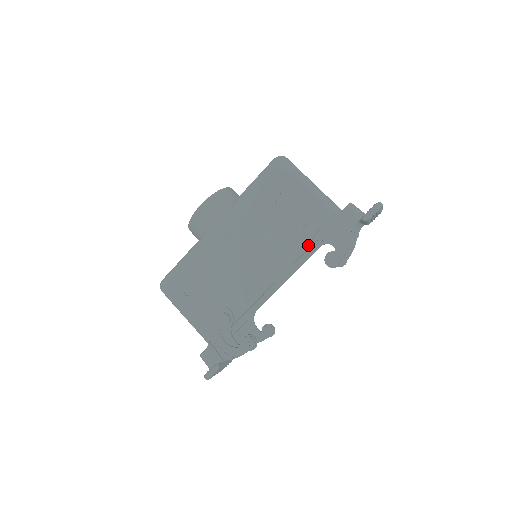
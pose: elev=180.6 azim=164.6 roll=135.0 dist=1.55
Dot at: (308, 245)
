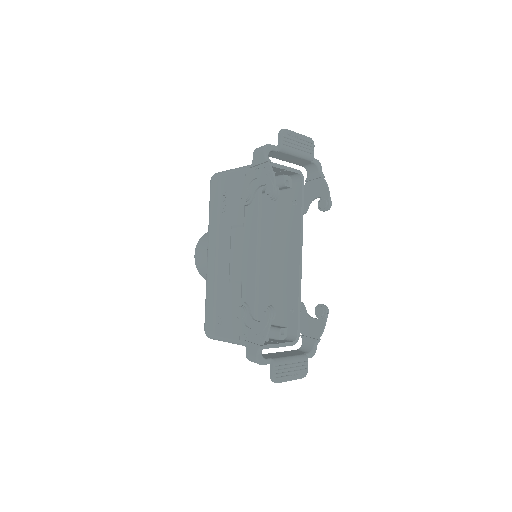
Dot at: (257, 204)
